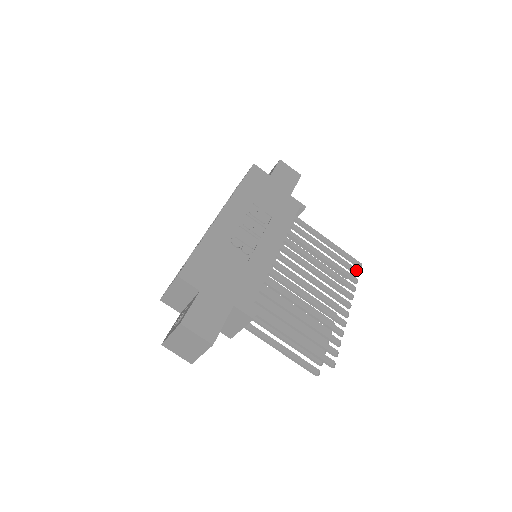
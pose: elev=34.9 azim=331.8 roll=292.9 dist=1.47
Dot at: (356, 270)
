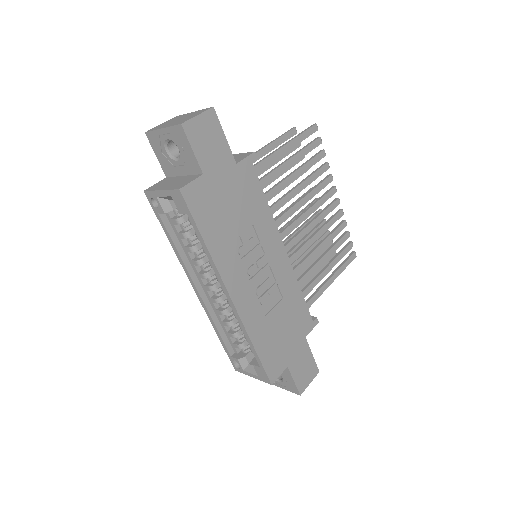
Dot at: (318, 141)
